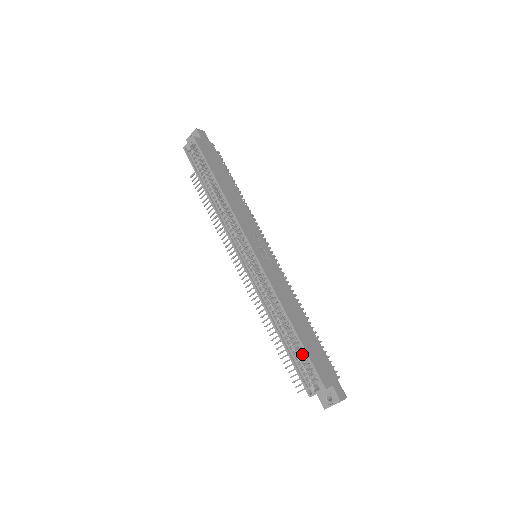
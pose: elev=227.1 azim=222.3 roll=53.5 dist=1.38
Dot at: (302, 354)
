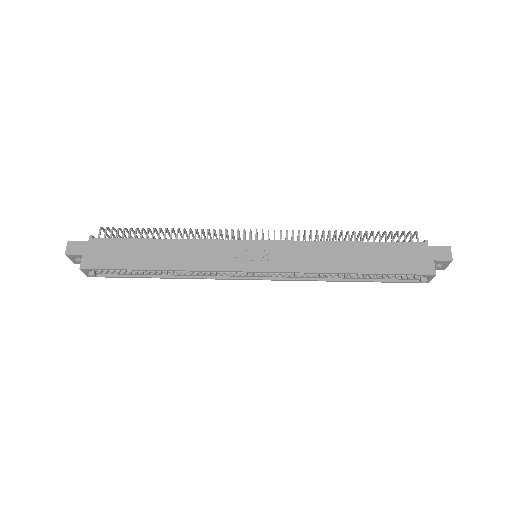
Dot at: occluded
